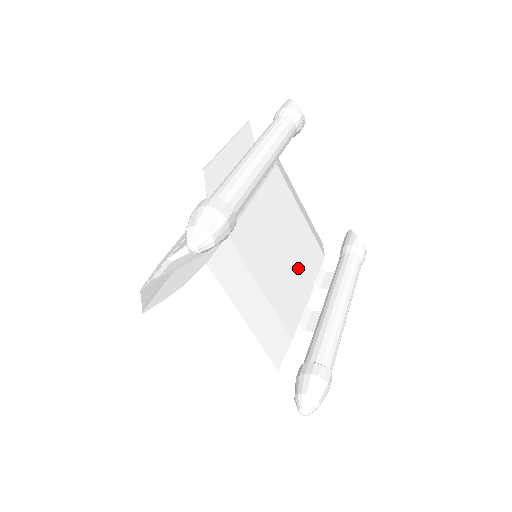
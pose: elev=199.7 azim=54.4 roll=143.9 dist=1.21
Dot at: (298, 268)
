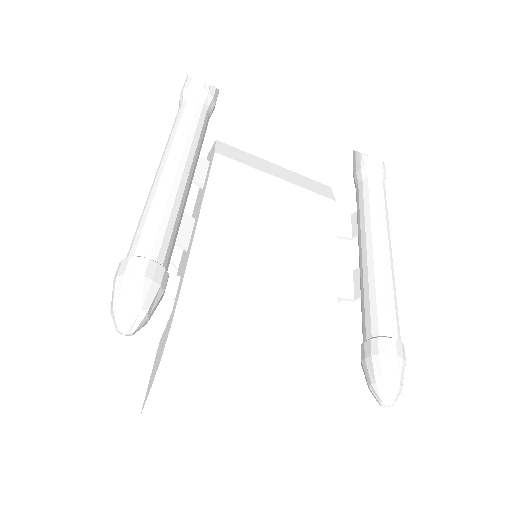
Dot at: (304, 241)
